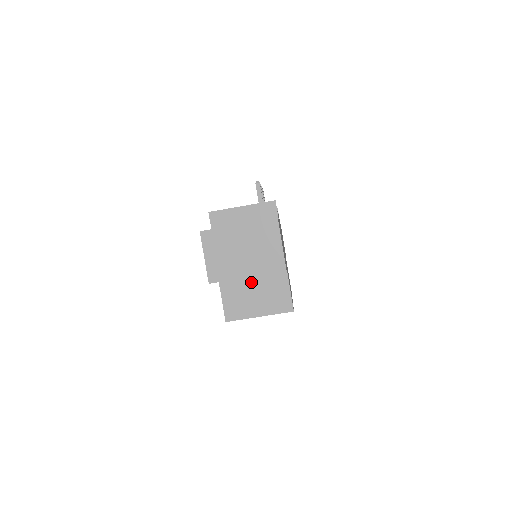
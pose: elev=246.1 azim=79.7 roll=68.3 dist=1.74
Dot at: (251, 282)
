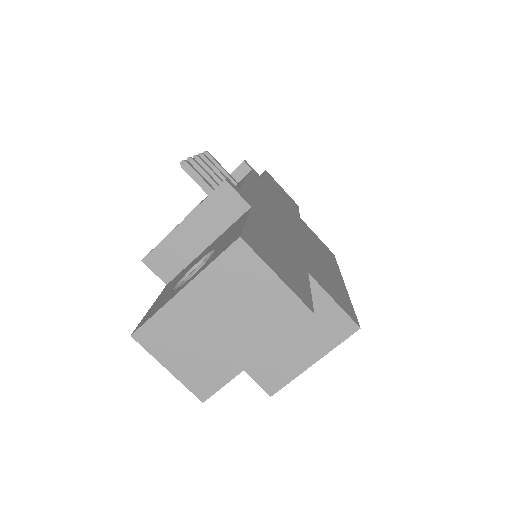
Dot at: occluded
